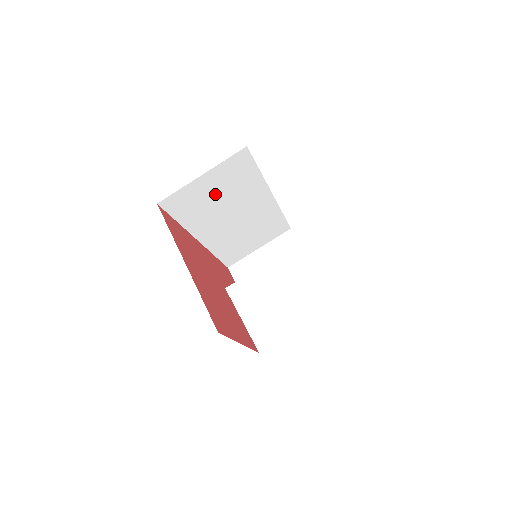
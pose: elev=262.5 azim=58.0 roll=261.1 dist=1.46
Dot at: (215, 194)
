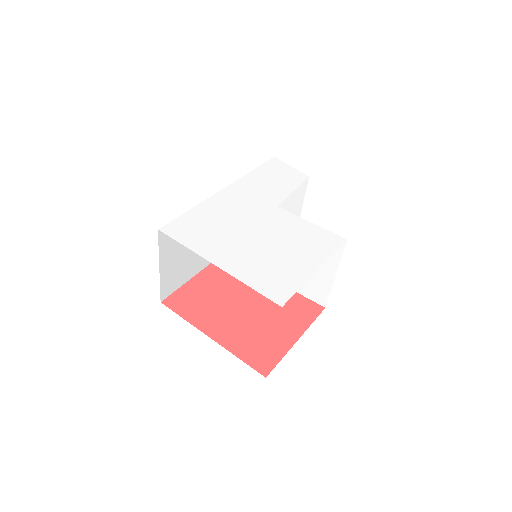
Dot at: (185, 251)
